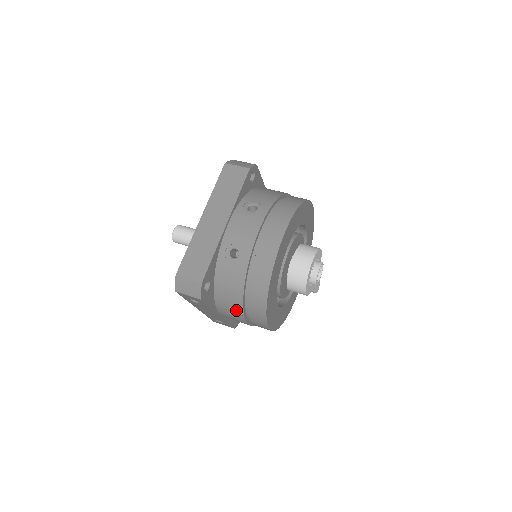
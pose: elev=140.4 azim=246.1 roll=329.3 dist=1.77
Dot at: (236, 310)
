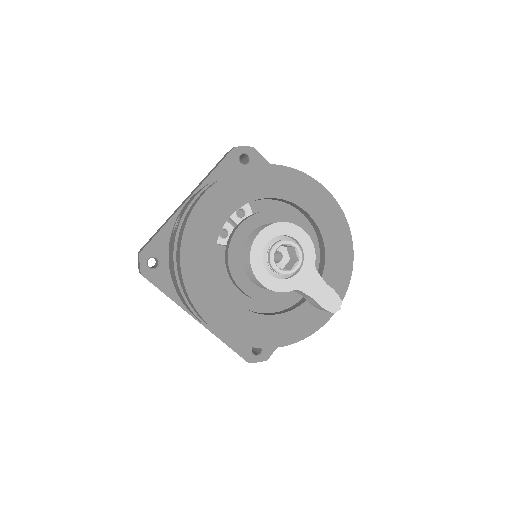
Dot at: (182, 297)
